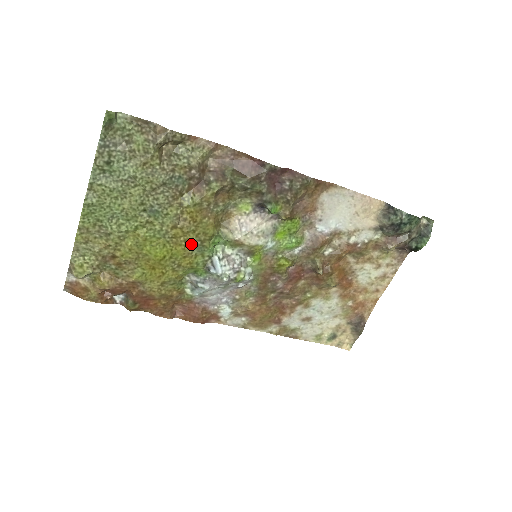
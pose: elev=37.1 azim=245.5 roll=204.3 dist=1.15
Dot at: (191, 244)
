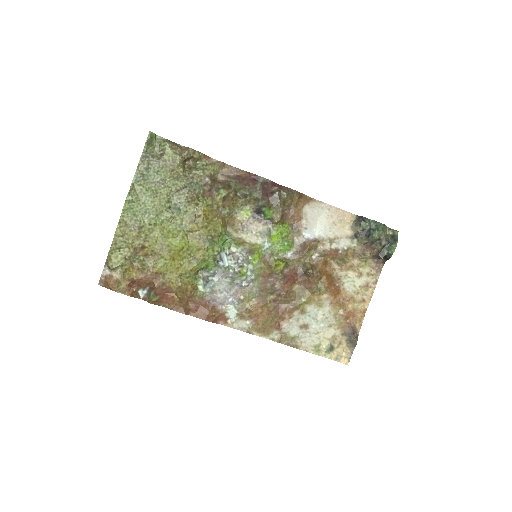
Dot at: (204, 238)
